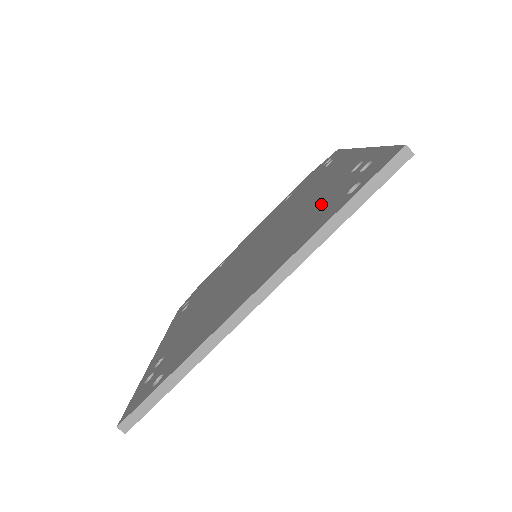
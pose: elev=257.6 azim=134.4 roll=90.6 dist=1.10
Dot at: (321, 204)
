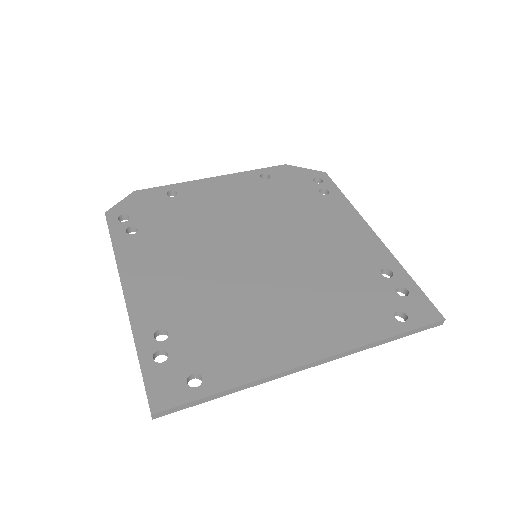
Dot at: (357, 288)
